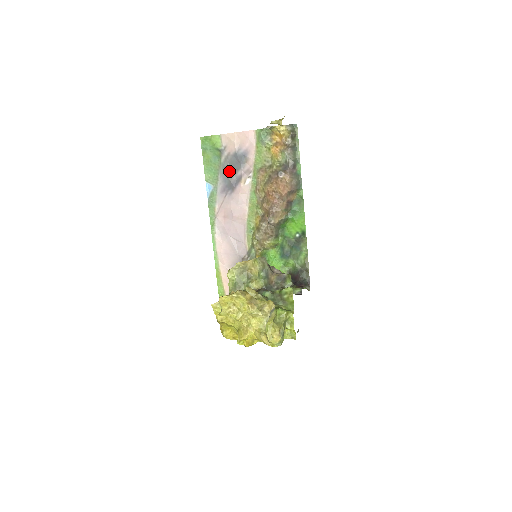
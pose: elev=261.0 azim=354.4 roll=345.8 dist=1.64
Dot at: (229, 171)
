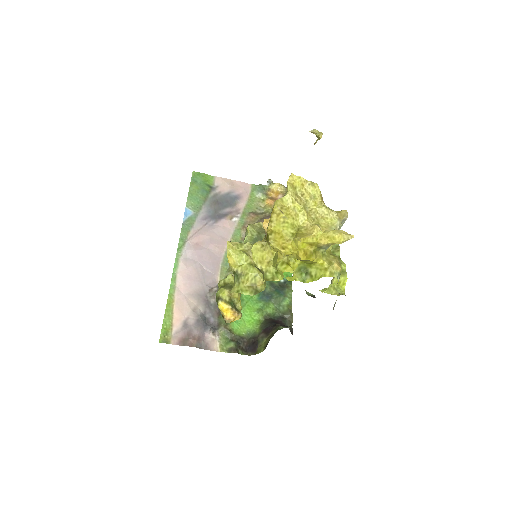
Dot at: (216, 205)
